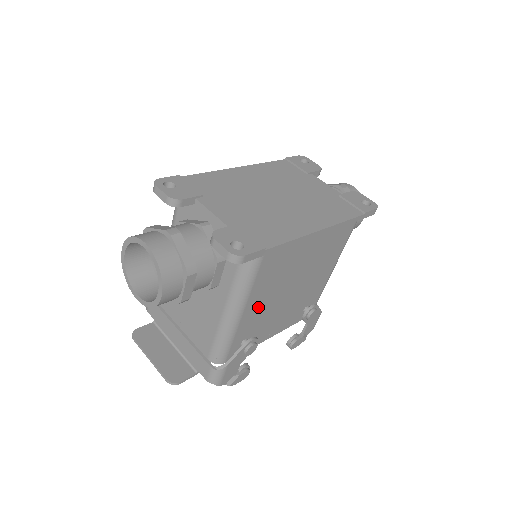
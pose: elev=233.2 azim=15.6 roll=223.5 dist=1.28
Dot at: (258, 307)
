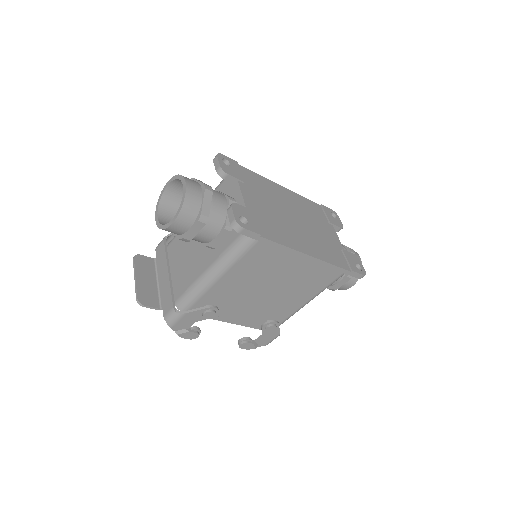
Dot at: (233, 284)
